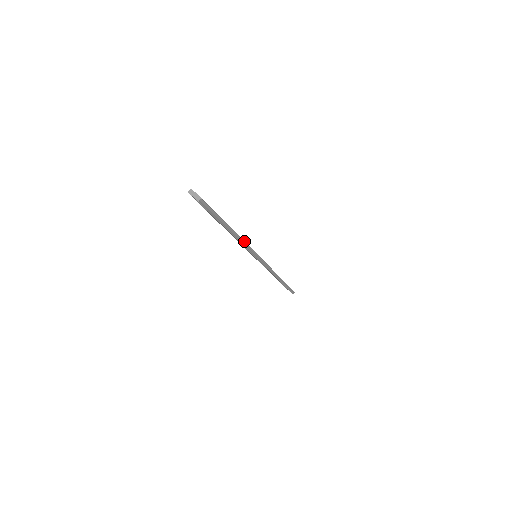
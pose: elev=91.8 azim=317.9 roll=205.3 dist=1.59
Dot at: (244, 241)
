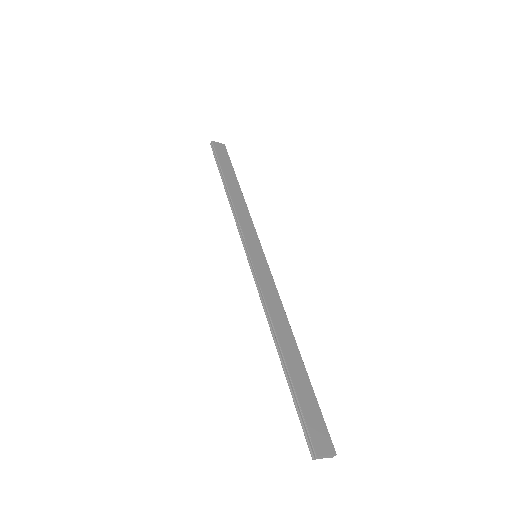
Dot at: (285, 312)
